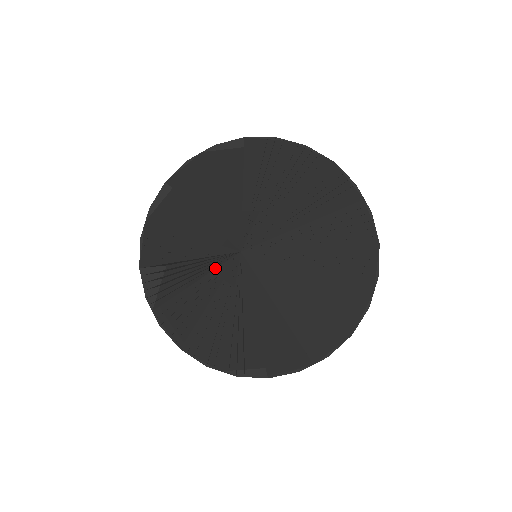
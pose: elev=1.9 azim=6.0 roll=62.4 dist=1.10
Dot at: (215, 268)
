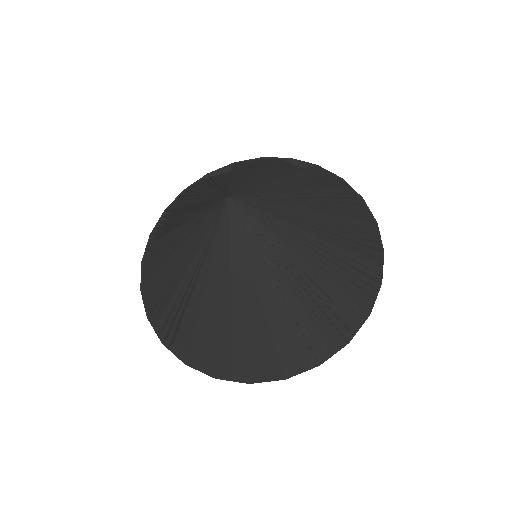
Dot at: (204, 210)
